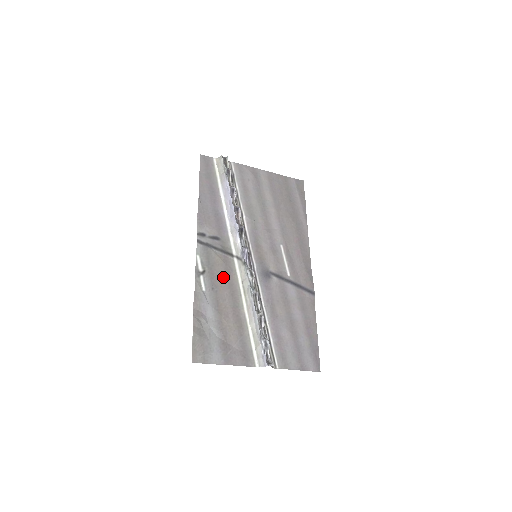
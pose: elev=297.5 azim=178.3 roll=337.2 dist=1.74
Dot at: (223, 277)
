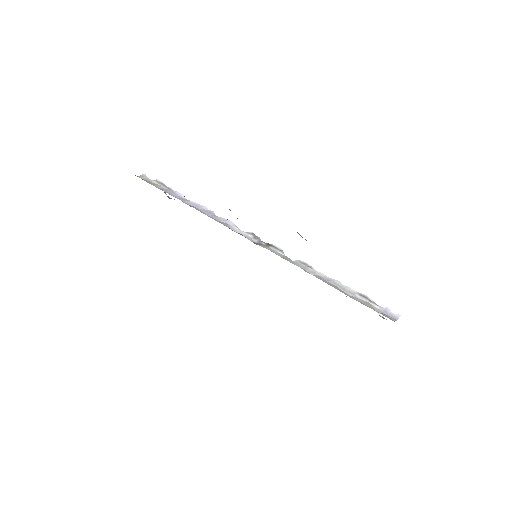
Dot at: occluded
